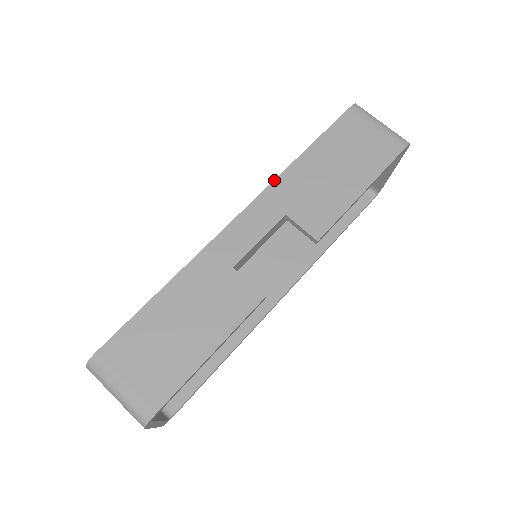
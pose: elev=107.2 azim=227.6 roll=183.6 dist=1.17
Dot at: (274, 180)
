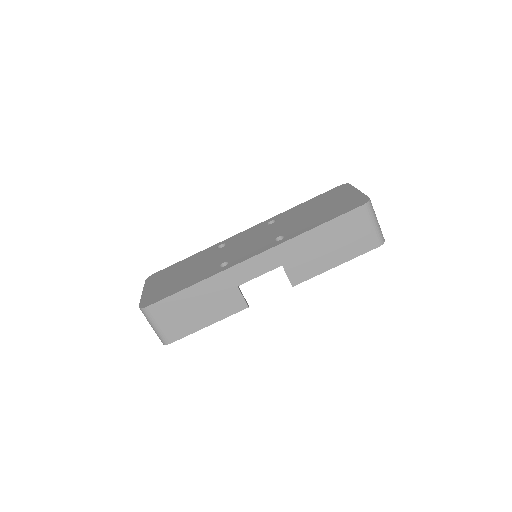
Dot at: (286, 241)
